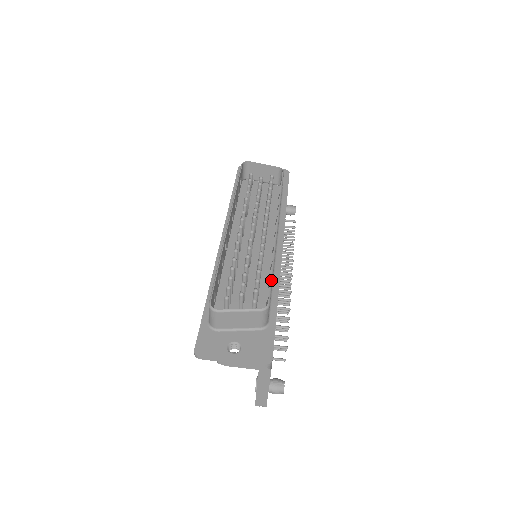
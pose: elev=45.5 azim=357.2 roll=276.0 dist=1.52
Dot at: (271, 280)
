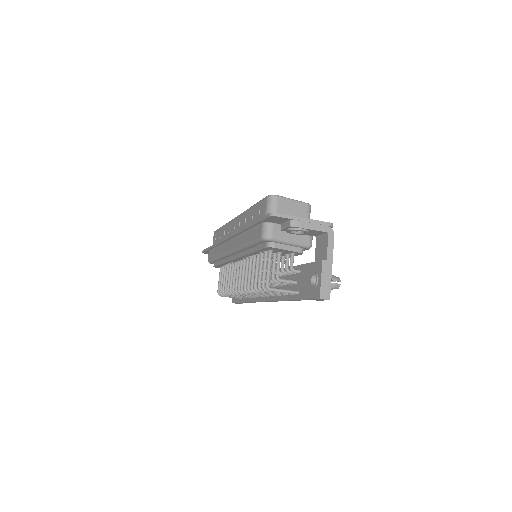
Dot at: occluded
